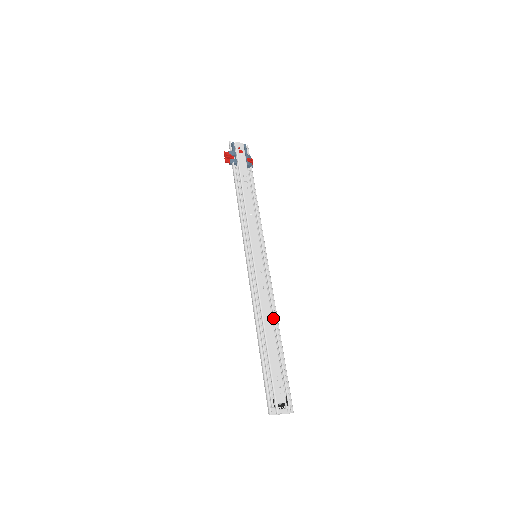
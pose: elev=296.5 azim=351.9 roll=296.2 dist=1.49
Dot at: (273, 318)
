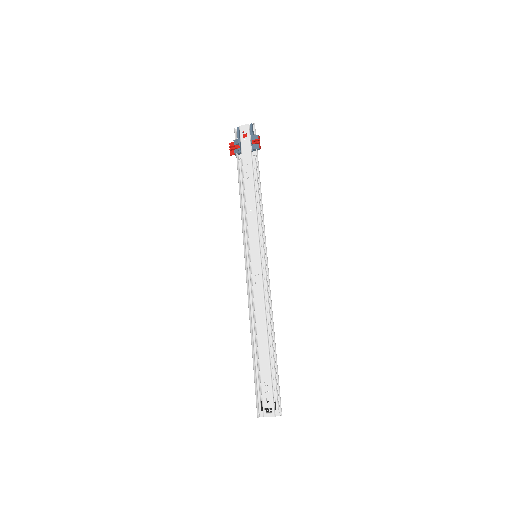
Dot at: (268, 321)
